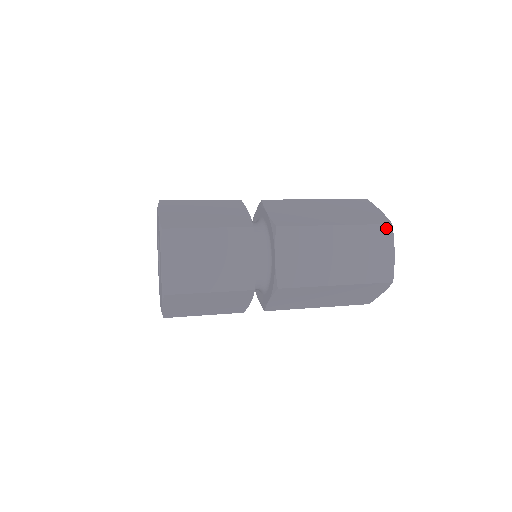
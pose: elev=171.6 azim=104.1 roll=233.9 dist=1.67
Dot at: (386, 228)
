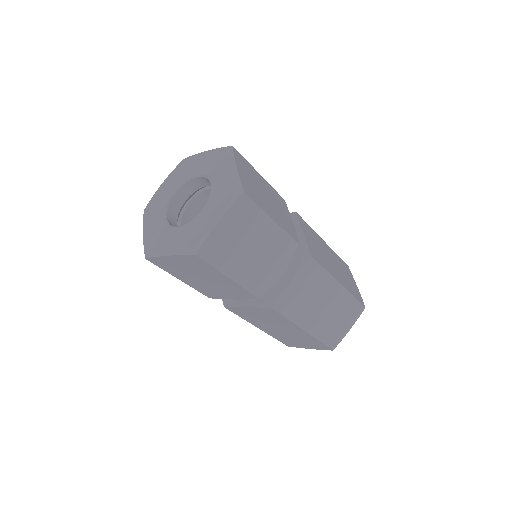
Dot at: (347, 266)
